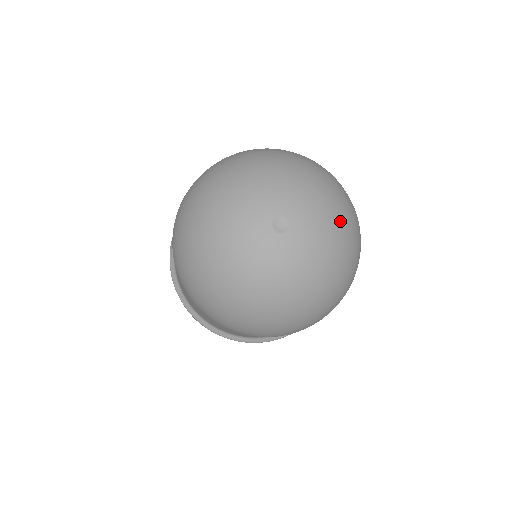
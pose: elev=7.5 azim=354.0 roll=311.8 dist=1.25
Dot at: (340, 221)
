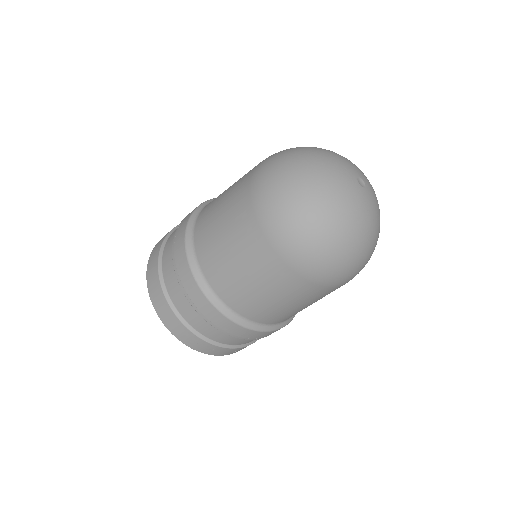
Dot at: (379, 225)
